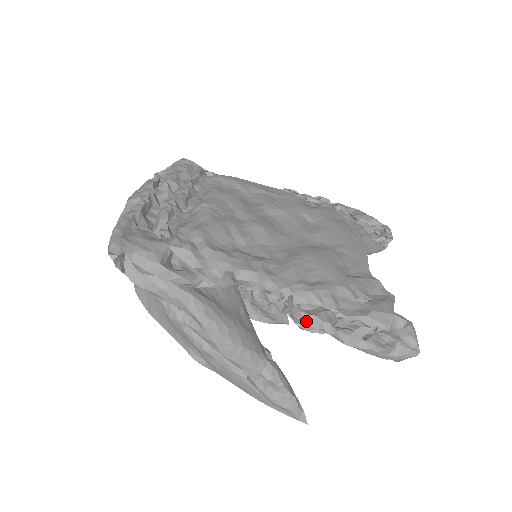
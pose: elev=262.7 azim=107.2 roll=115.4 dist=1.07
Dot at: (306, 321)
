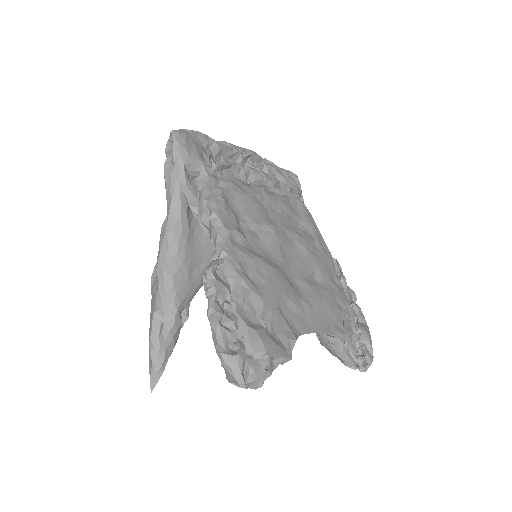
Dot at: occluded
